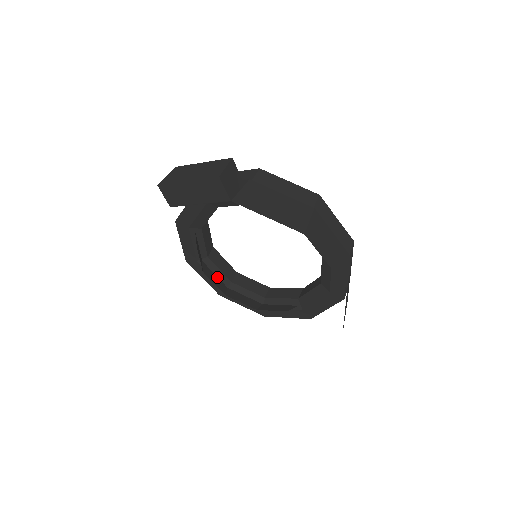
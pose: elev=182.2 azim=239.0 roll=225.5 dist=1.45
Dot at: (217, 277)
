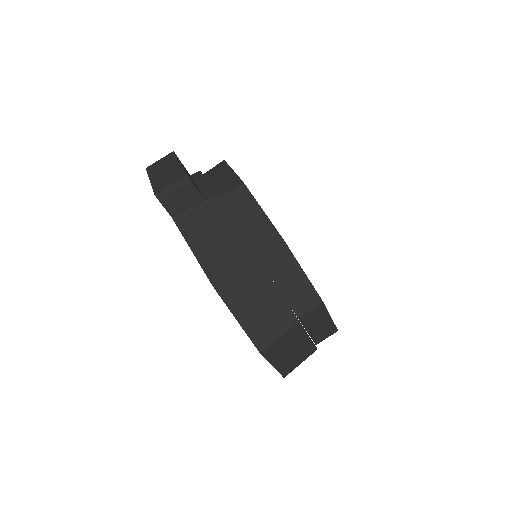
Dot at: occluded
